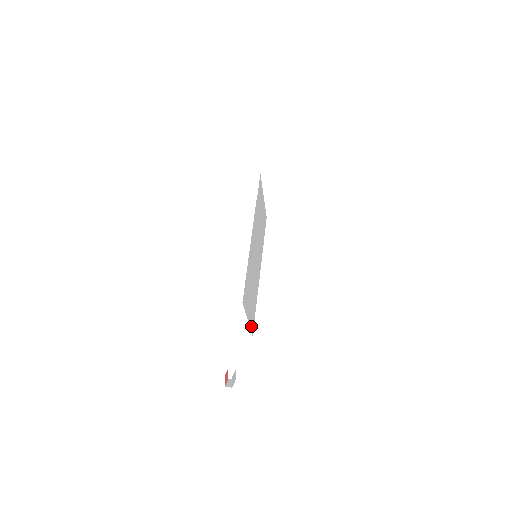
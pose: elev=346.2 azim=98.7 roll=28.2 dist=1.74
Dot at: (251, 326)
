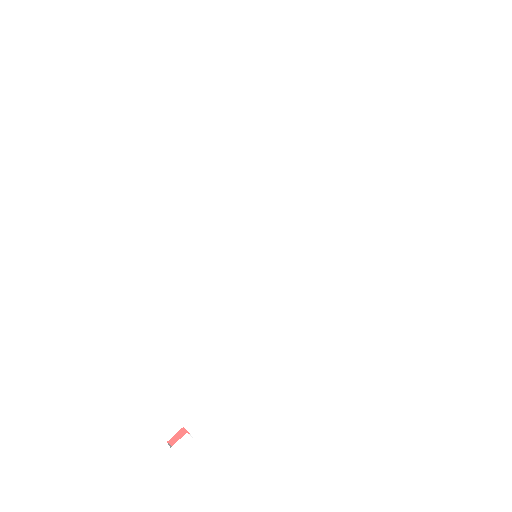
Dot at: (267, 344)
